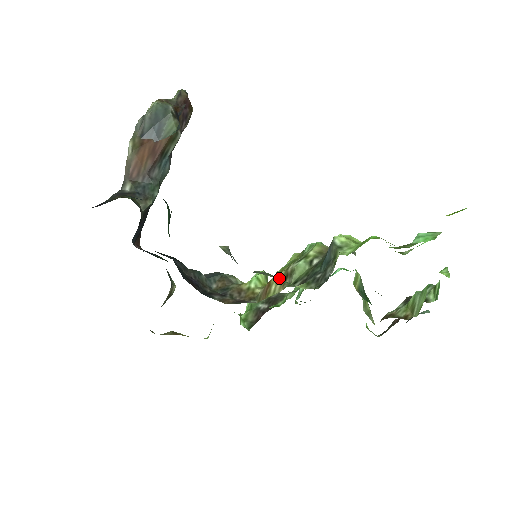
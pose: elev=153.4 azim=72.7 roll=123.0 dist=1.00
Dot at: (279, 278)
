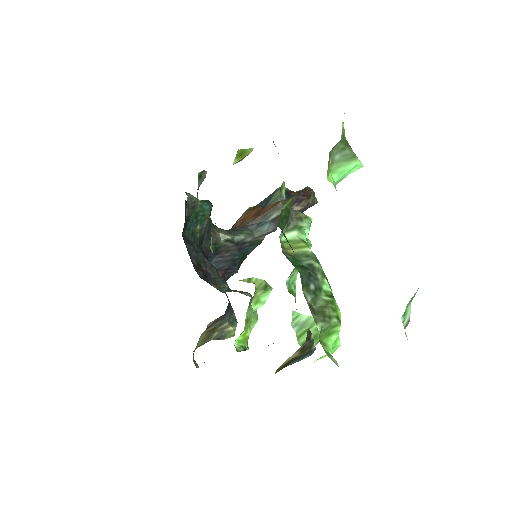
Dot at: occluded
